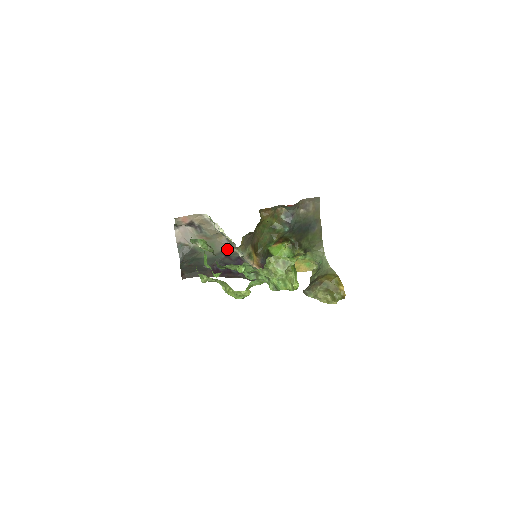
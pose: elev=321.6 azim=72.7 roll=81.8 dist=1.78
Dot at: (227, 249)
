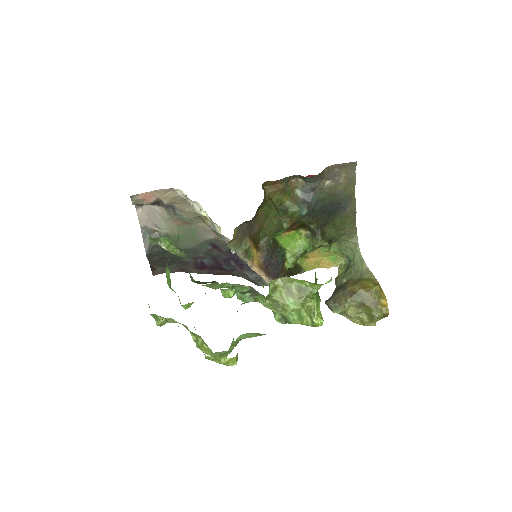
Dot at: (215, 238)
